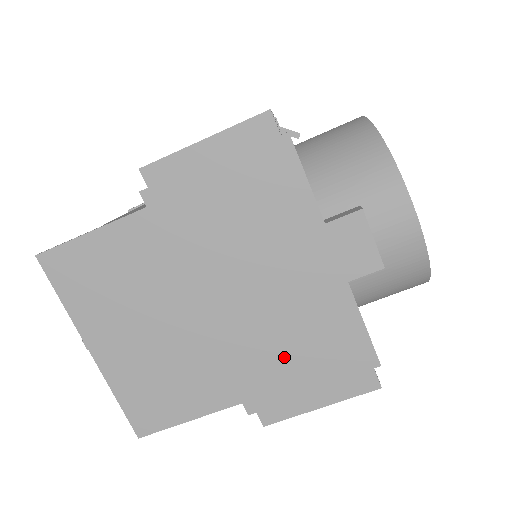
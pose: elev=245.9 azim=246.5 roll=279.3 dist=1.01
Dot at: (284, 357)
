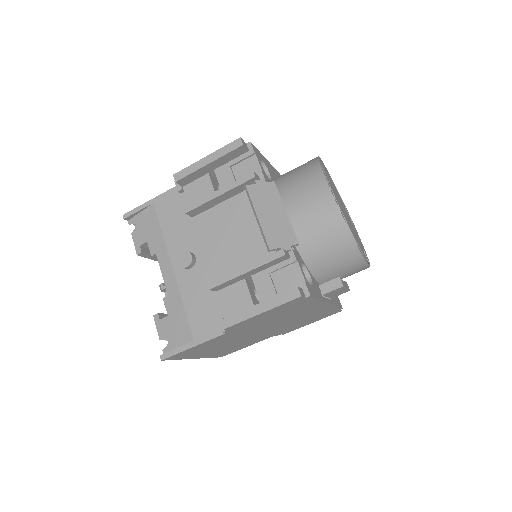
Dot at: (296, 324)
